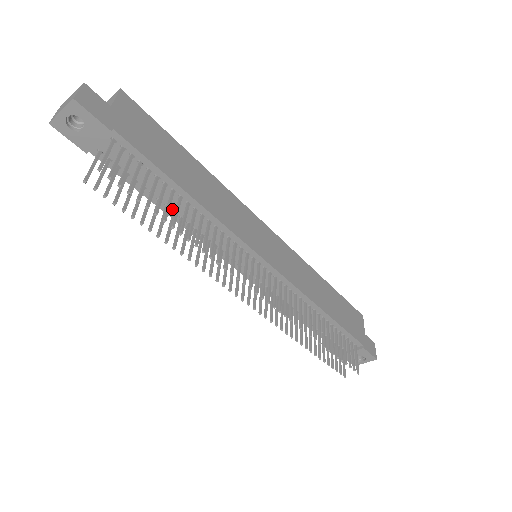
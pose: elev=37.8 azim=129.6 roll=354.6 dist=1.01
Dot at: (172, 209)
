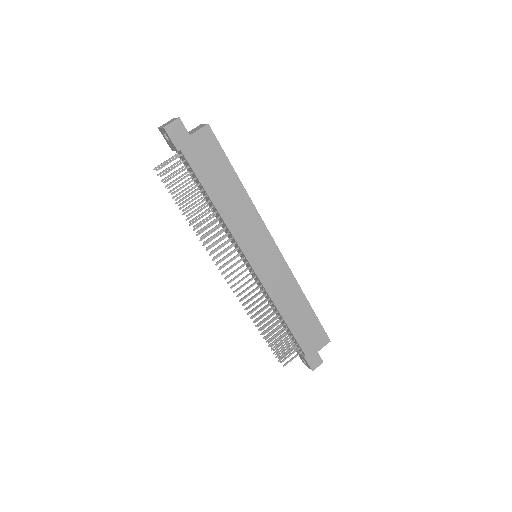
Dot at: occluded
